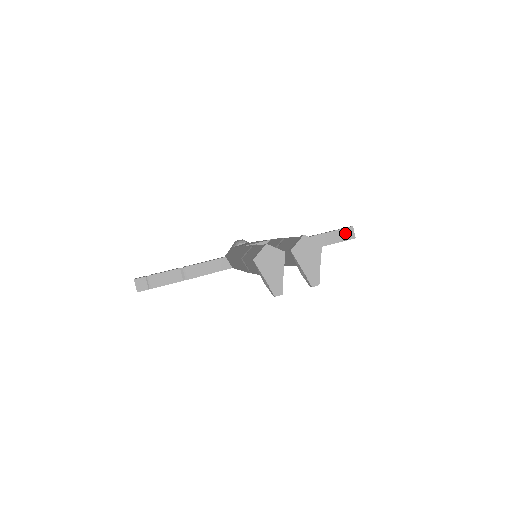
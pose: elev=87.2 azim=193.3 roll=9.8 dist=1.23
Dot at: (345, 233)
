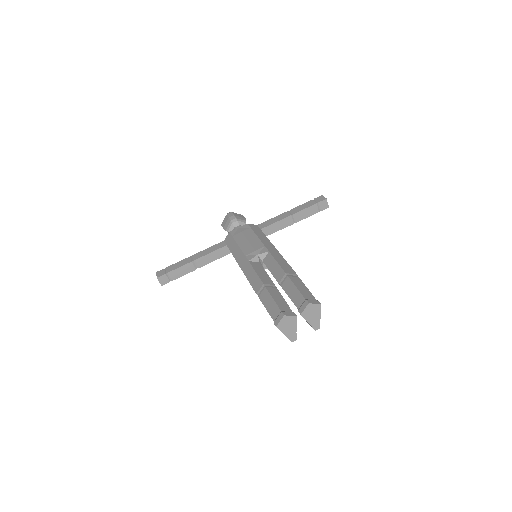
Dot at: (320, 205)
